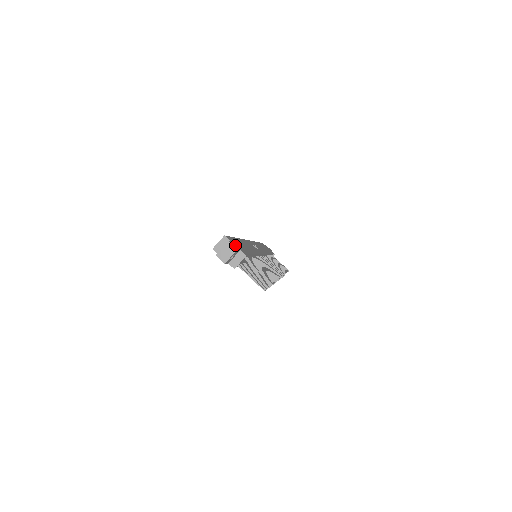
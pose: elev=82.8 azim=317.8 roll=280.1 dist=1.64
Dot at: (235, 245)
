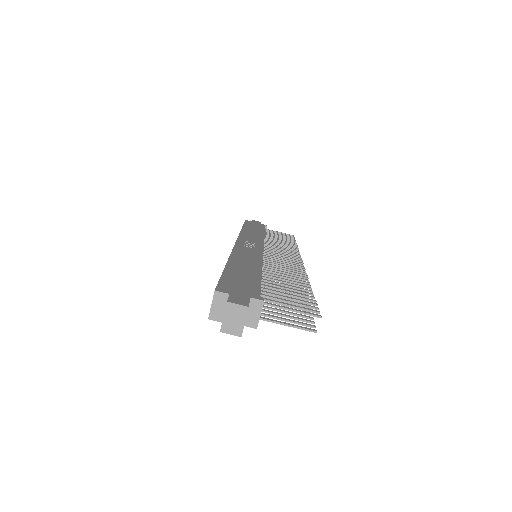
Dot at: (238, 295)
